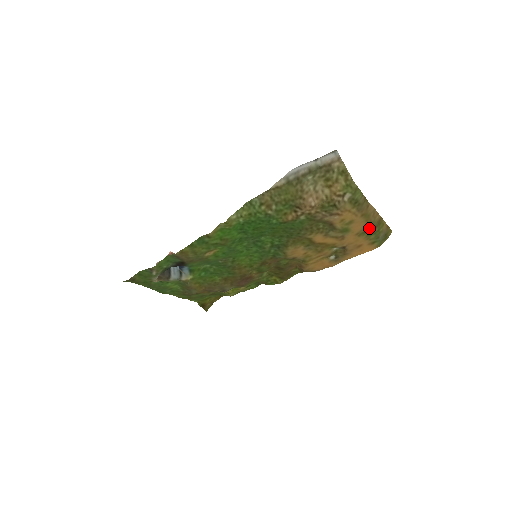
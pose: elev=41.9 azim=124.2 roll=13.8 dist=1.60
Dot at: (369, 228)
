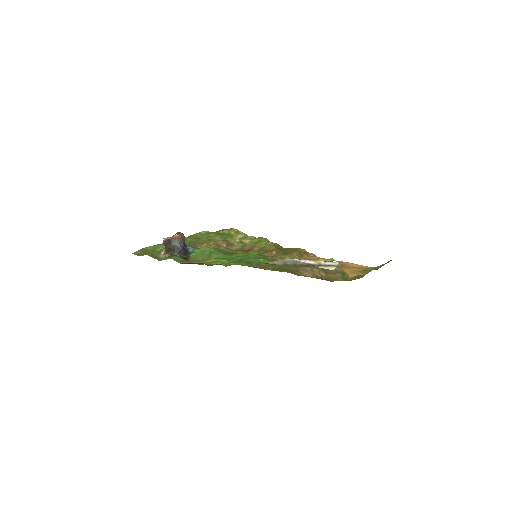
Dot at: (365, 272)
